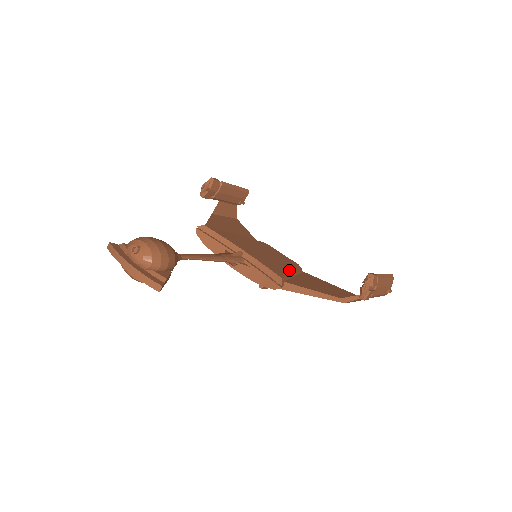
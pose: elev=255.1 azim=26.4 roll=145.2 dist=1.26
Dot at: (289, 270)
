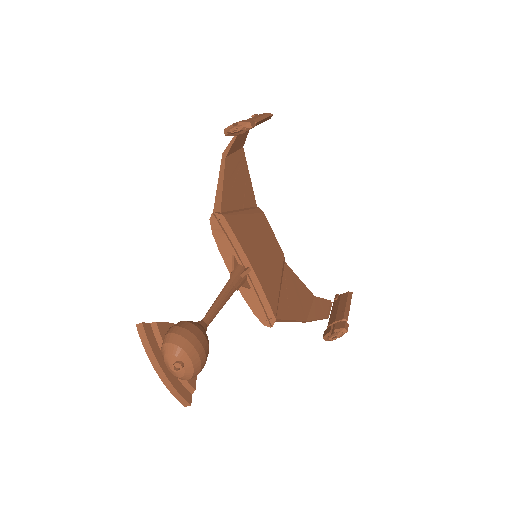
Dot at: (280, 286)
